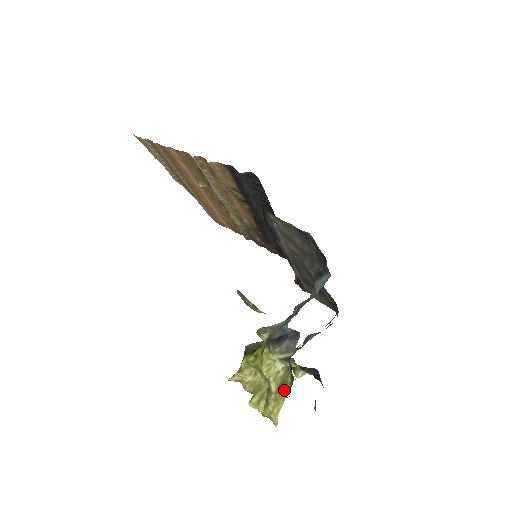
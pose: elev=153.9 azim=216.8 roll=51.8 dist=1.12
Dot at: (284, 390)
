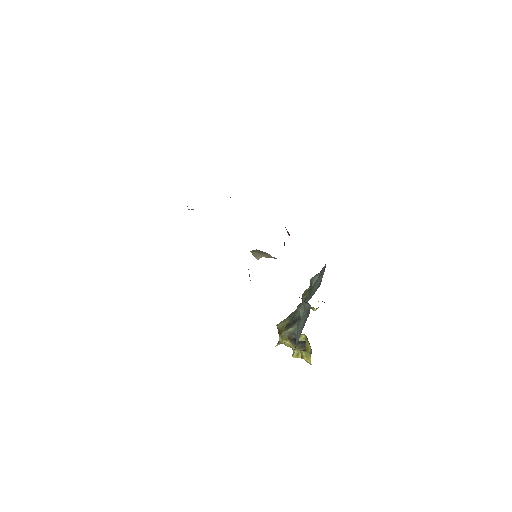
Dot at: (309, 353)
